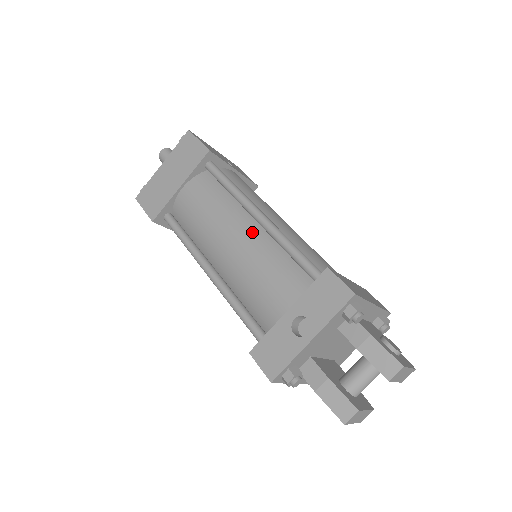
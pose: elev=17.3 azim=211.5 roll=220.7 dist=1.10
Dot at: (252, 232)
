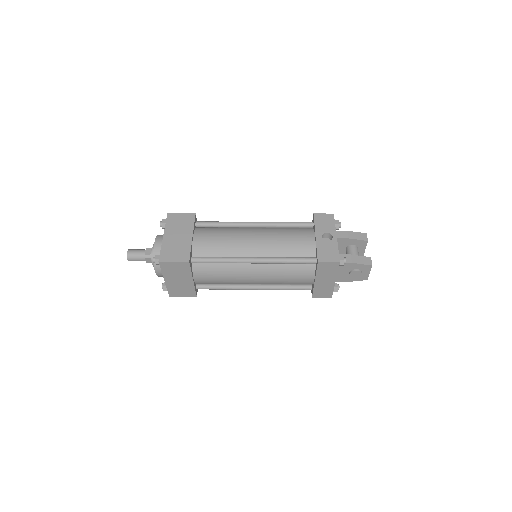
Dot at: (260, 230)
